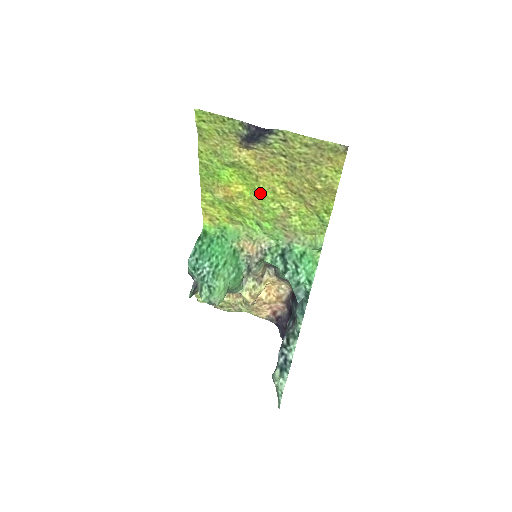
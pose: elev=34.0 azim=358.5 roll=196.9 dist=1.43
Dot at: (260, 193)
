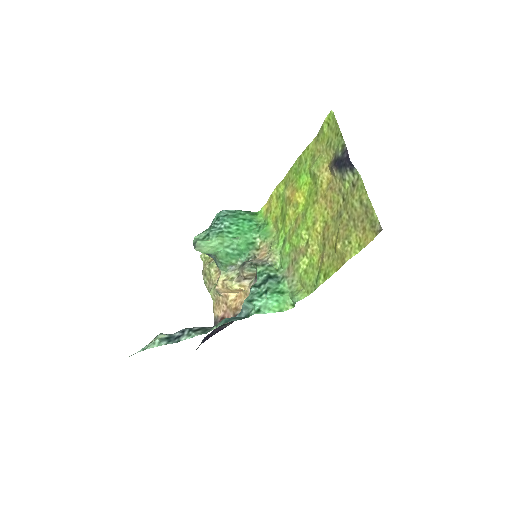
Dot at: (307, 215)
